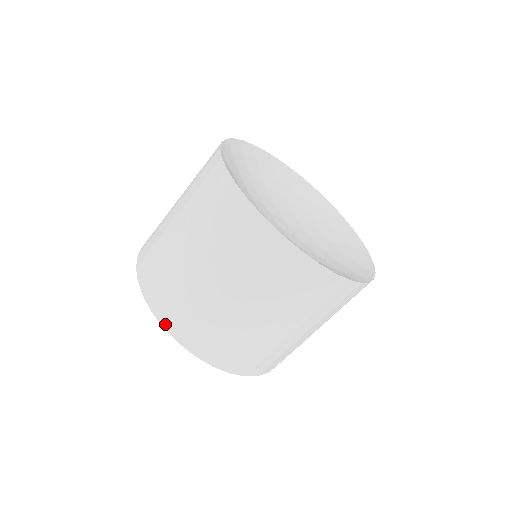
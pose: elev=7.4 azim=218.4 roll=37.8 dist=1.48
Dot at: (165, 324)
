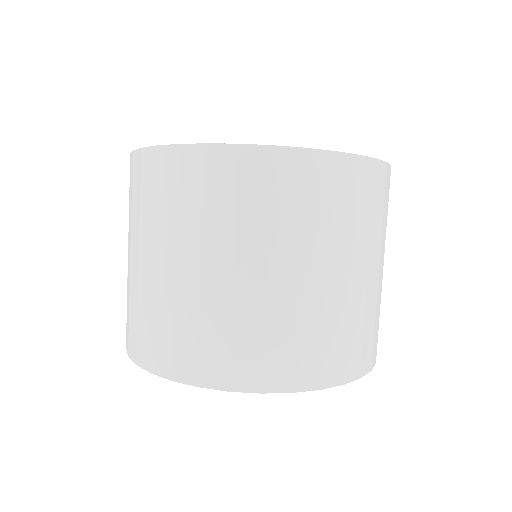
Dot at: (128, 349)
